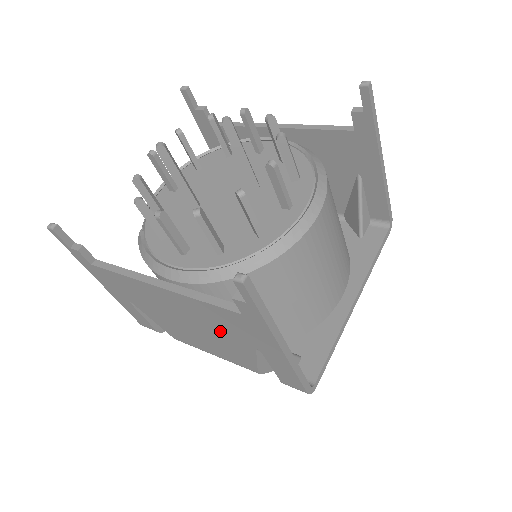
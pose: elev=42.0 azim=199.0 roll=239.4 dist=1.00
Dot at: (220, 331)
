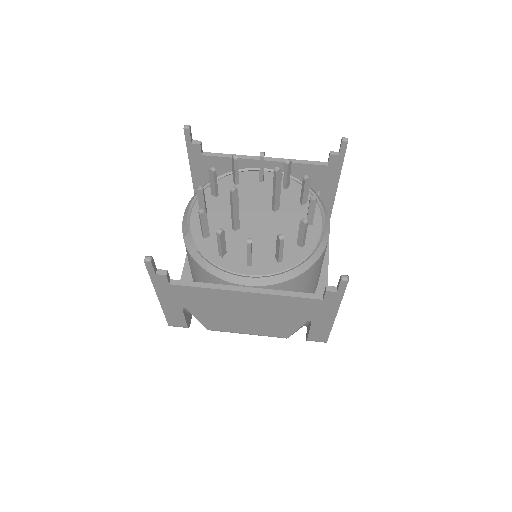
Dot at: (282, 314)
